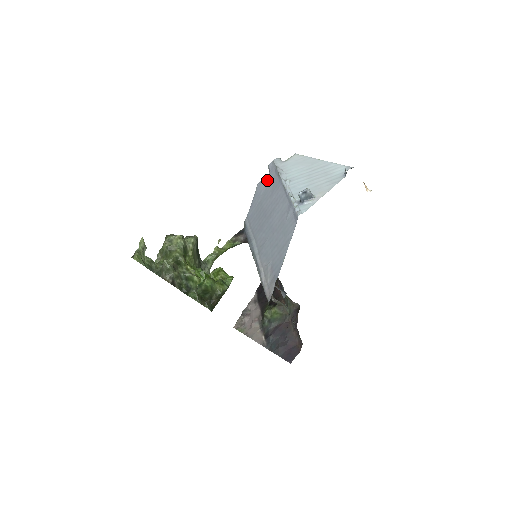
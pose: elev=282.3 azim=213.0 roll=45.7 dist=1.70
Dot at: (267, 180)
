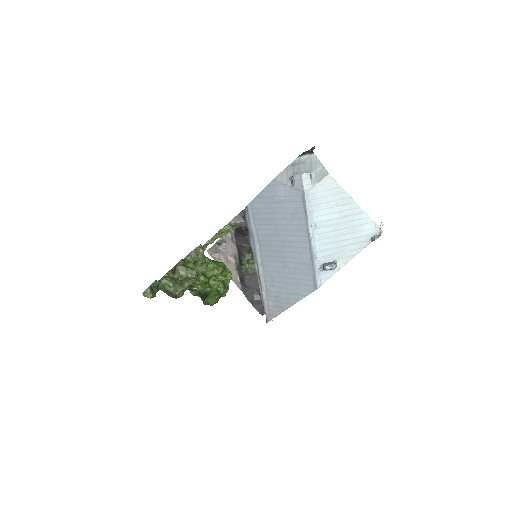
Dot at: (288, 193)
